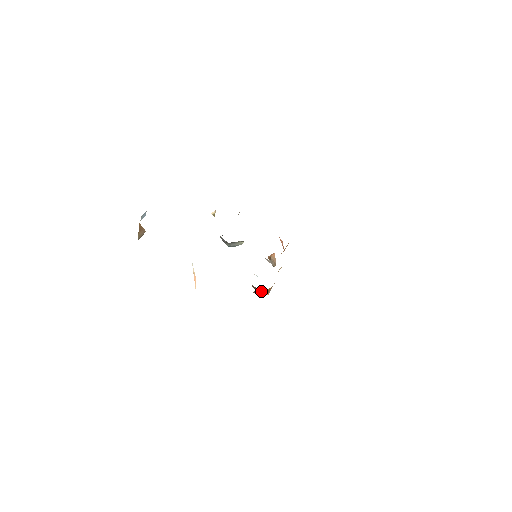
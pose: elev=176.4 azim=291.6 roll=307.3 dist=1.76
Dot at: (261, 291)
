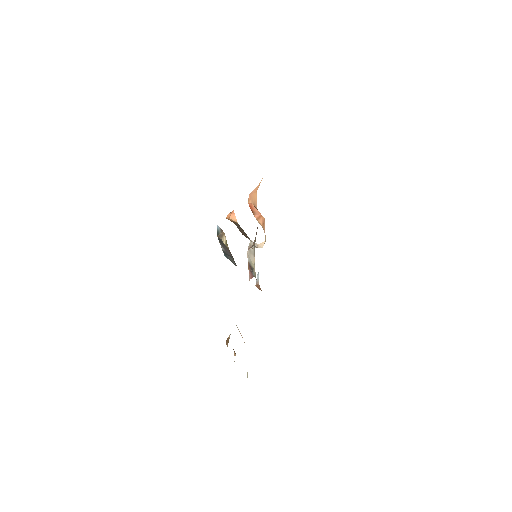
Dot at: occluded
